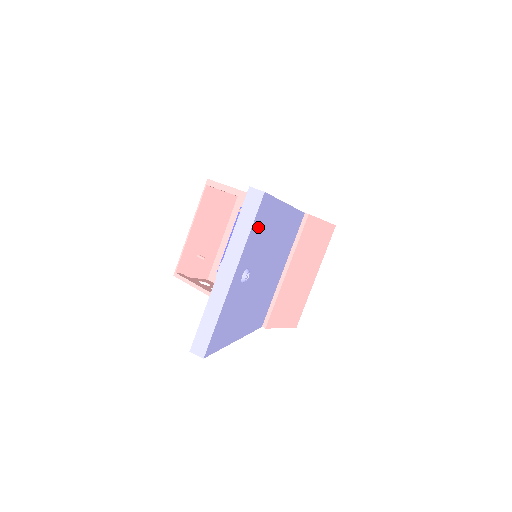
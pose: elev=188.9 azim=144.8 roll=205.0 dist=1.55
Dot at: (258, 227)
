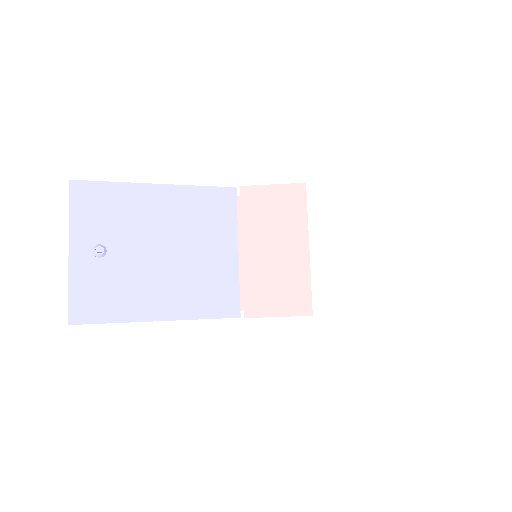
Dot at: (88, 208)
